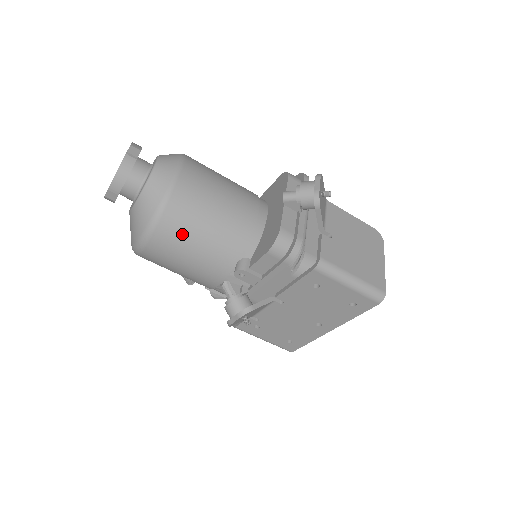
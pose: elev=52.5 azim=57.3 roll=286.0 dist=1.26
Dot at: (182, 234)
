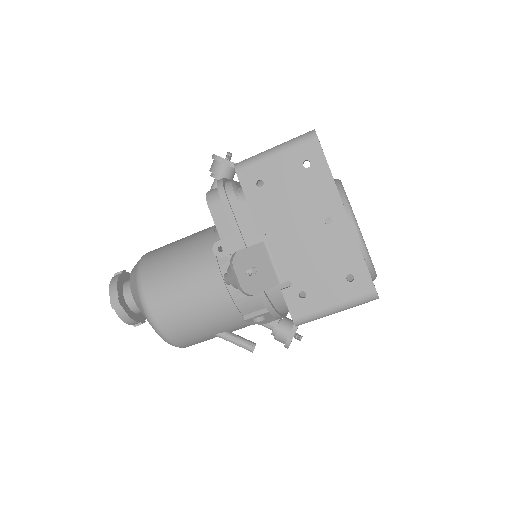
Dot at: (161, 271)
